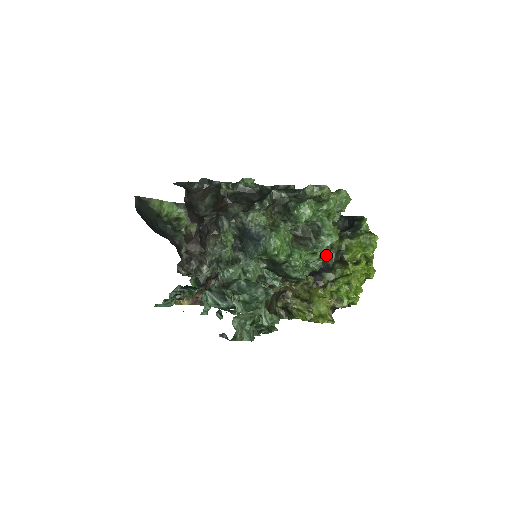
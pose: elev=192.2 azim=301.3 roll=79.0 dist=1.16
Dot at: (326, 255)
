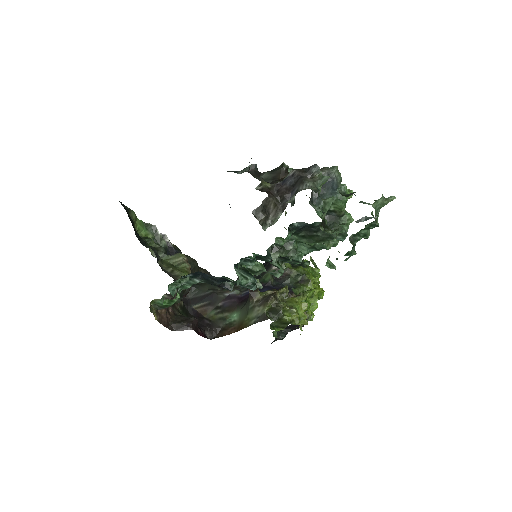
Dot at: (287, 278)
